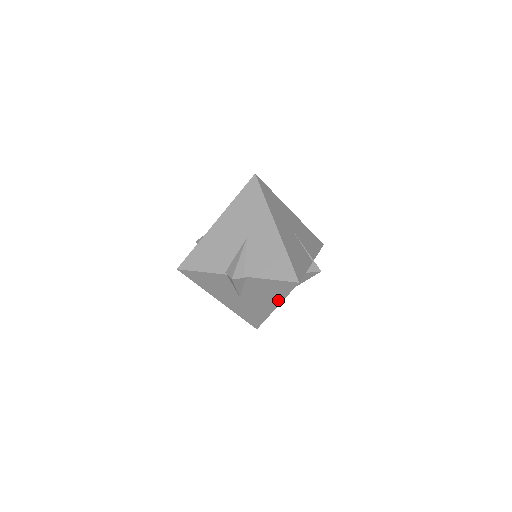
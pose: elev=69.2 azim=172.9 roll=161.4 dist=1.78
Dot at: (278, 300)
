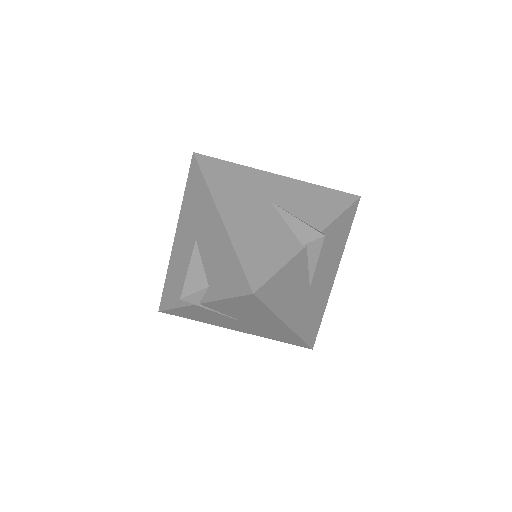
Dot at: (340, 254)
